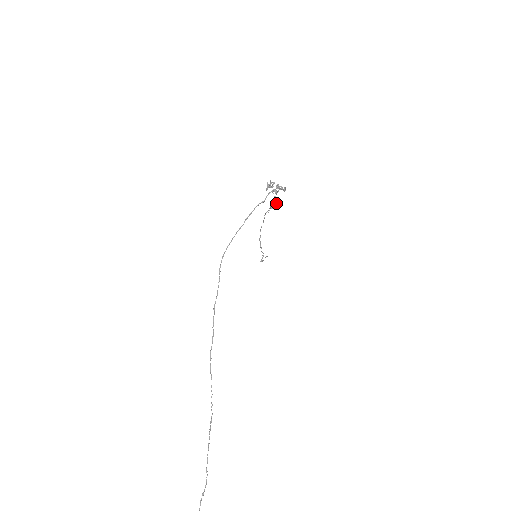
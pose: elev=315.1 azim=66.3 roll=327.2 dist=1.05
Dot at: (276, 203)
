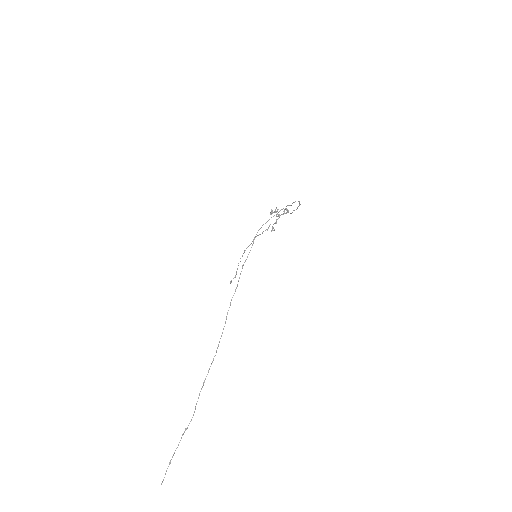
Dot at: occluded
